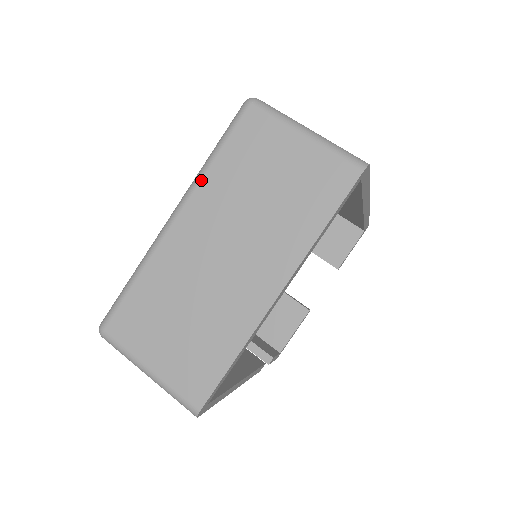
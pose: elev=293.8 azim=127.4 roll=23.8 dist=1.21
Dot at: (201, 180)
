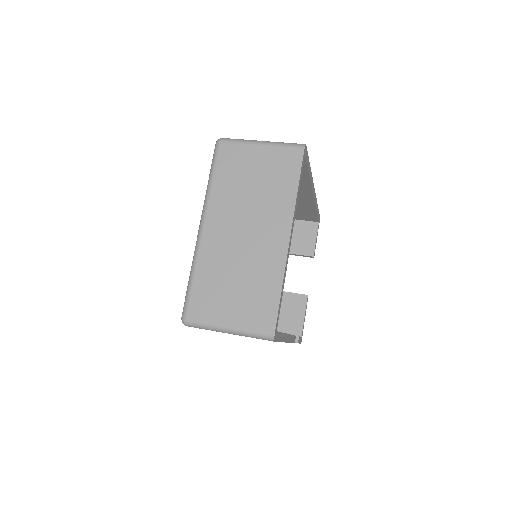
Dot at: (210, 197)
